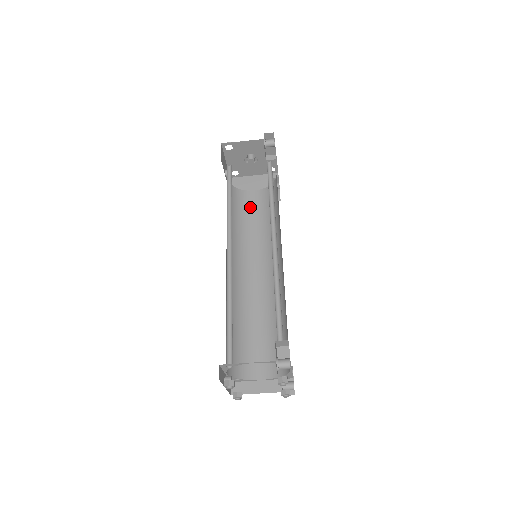
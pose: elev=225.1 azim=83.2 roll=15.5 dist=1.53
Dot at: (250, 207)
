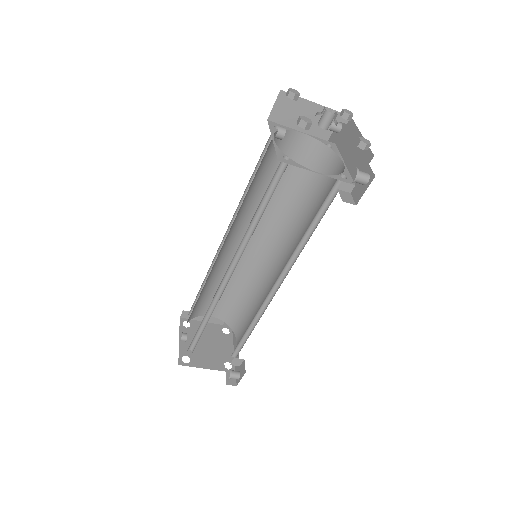
Dot at: occluded
